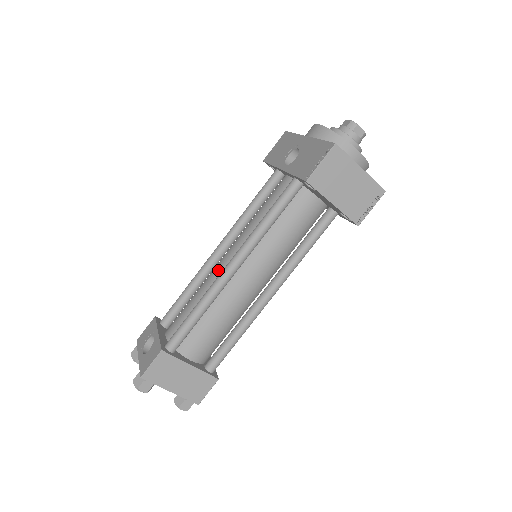
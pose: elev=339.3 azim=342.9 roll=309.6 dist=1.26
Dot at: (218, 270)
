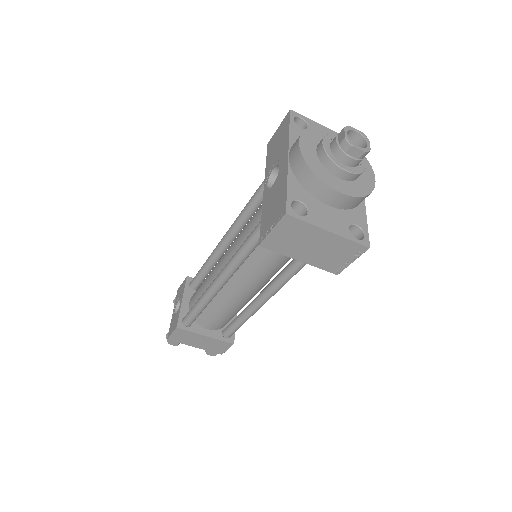
Dot at: (218, 268)
